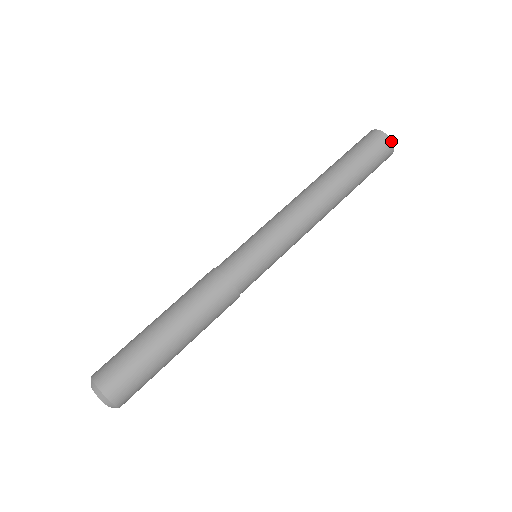
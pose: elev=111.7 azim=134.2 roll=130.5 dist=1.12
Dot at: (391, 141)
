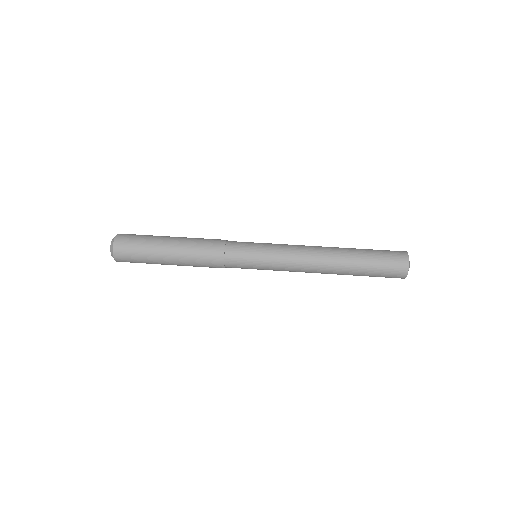
Dot at: (408, 270)
